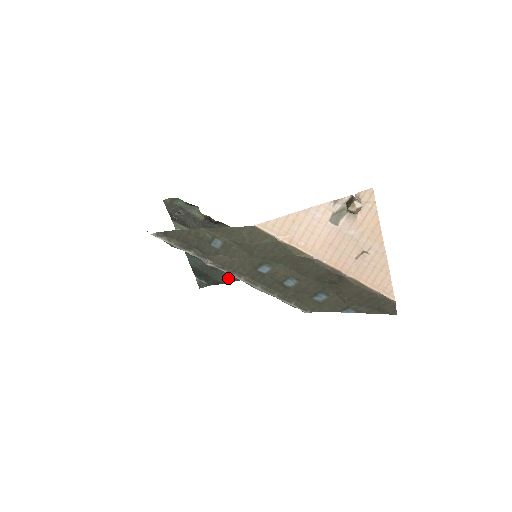
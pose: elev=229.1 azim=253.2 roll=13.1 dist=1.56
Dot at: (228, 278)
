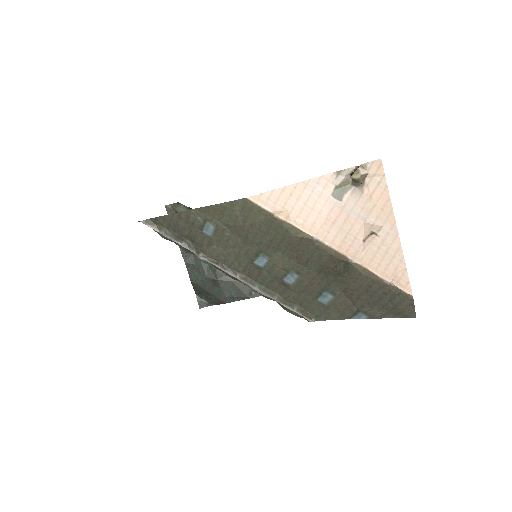
Dot at: (231, 296)
